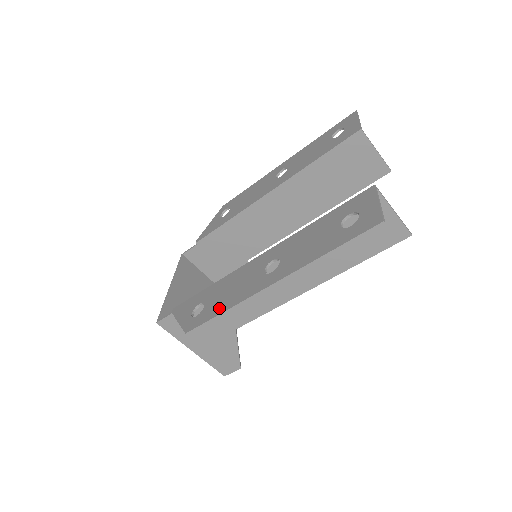
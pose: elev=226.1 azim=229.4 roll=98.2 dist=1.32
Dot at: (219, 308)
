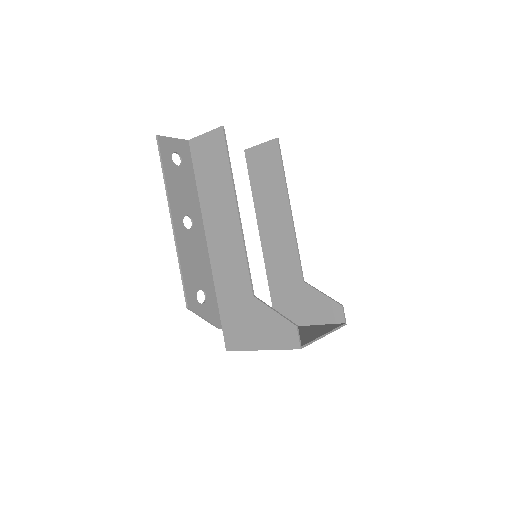
Dot at: (185, 272)
